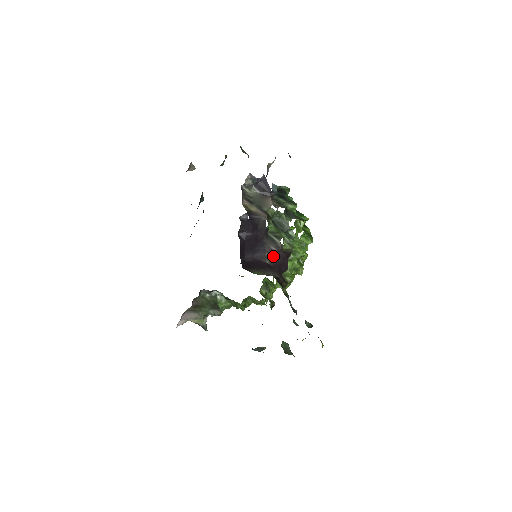
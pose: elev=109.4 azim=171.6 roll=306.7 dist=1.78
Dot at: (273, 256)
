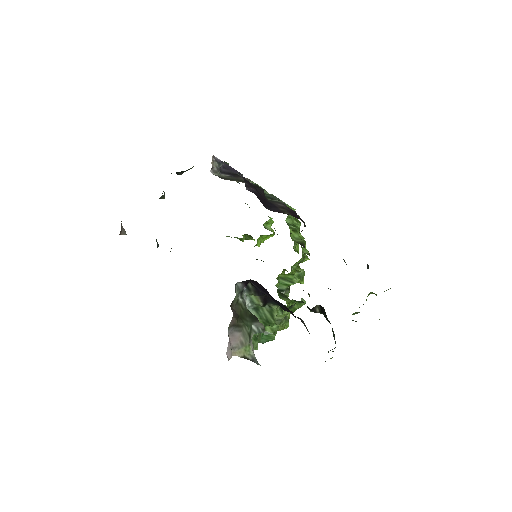
Dot at: (287, 210)
